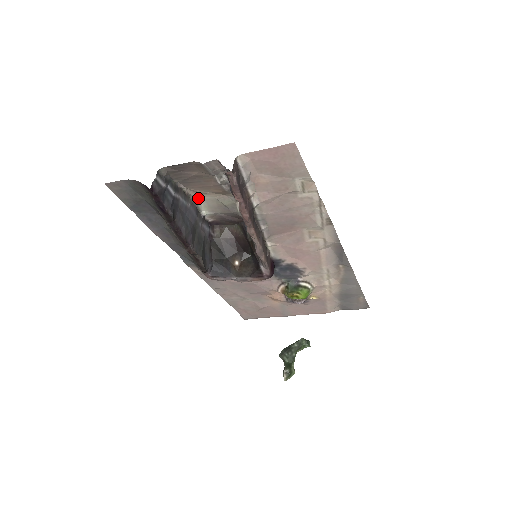
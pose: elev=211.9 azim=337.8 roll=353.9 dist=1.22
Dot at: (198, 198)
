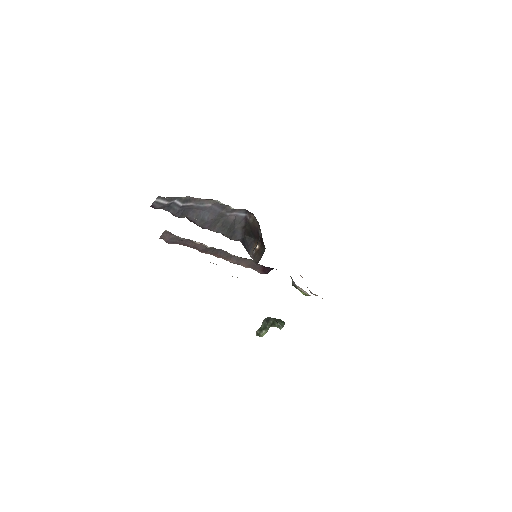
Dot at: (219, 201)
